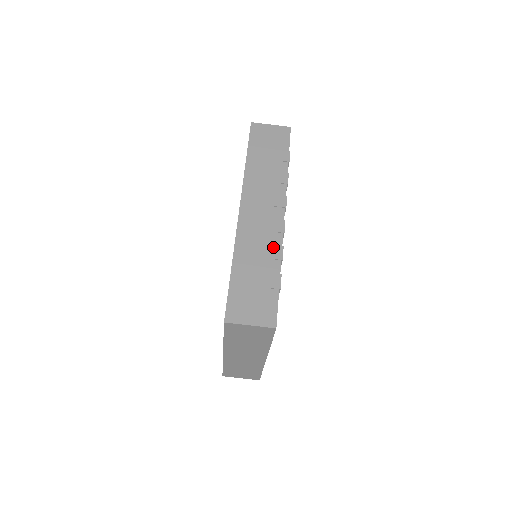
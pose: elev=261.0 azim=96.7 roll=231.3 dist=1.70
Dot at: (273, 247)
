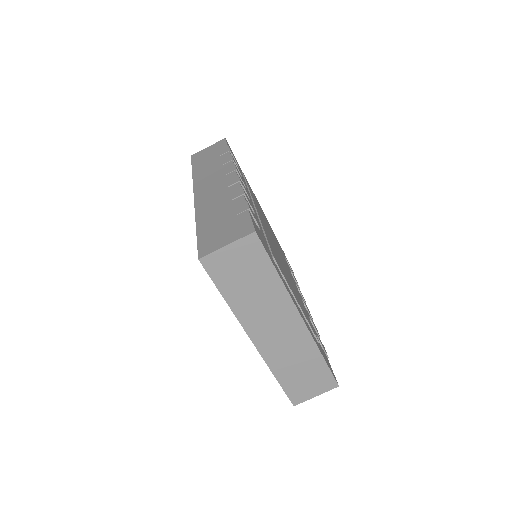
Dot at: (232, 193)
